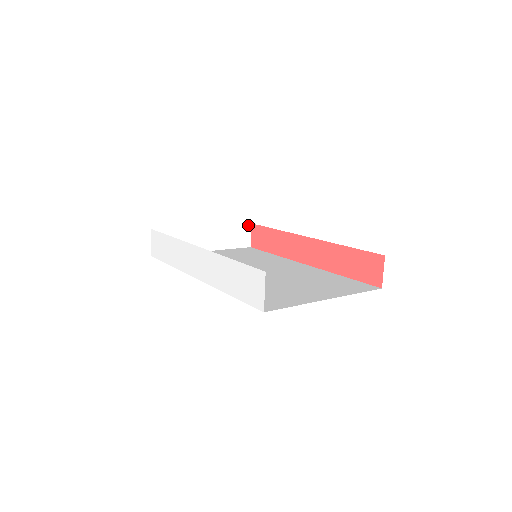
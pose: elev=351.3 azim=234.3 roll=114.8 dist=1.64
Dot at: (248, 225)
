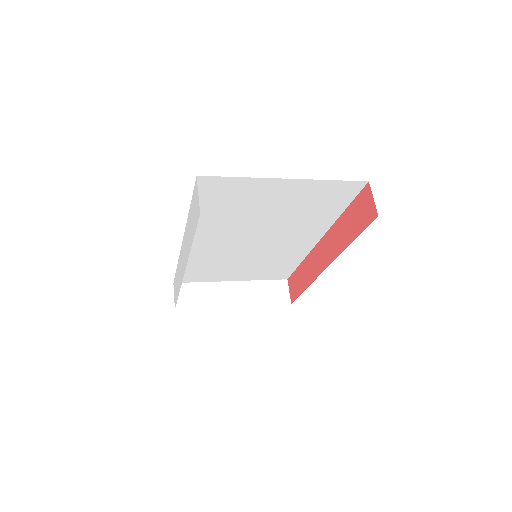
Dot at: (284, 281)
